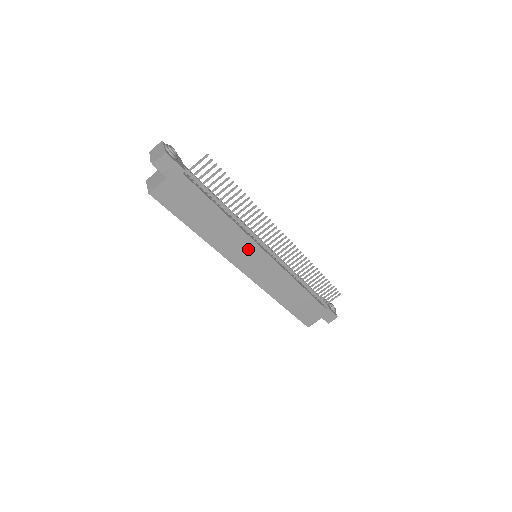
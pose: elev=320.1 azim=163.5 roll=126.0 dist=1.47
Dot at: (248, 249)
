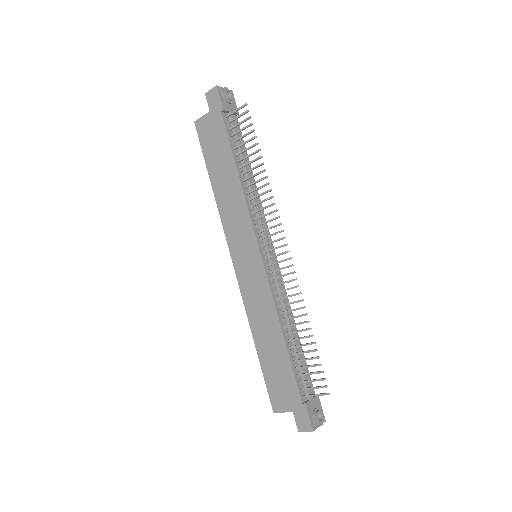
Dot at: (245, 232)
